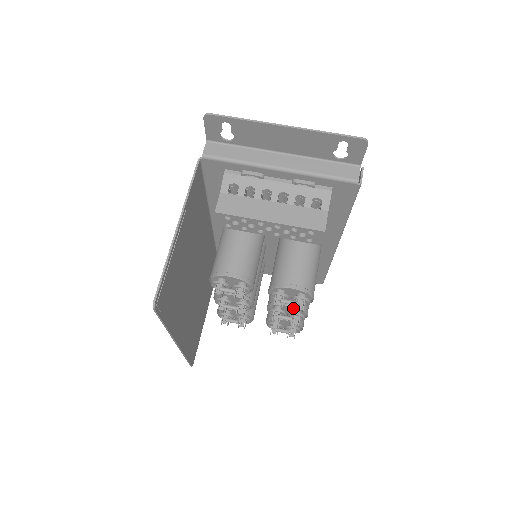
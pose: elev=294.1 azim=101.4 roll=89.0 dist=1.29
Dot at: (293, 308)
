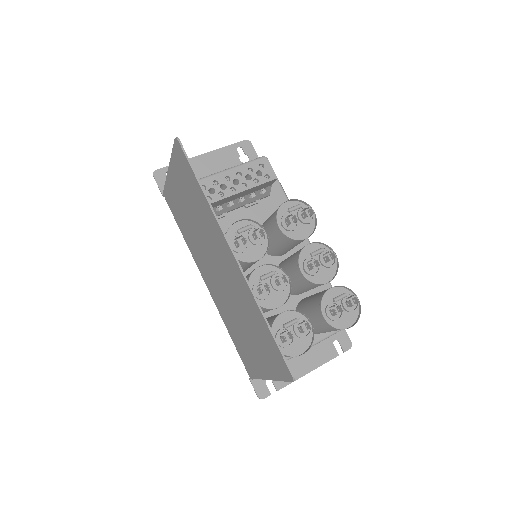
Dot at: (318, 256)
